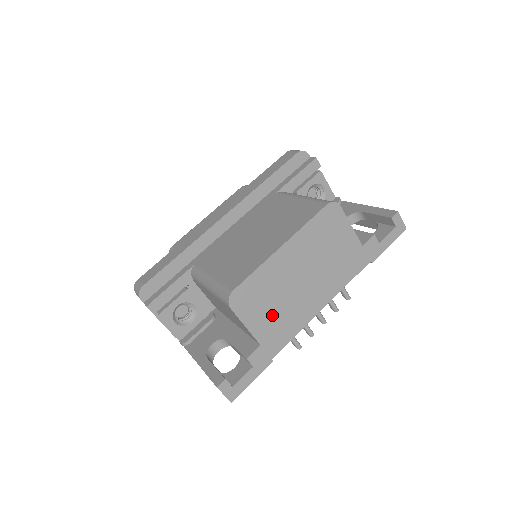
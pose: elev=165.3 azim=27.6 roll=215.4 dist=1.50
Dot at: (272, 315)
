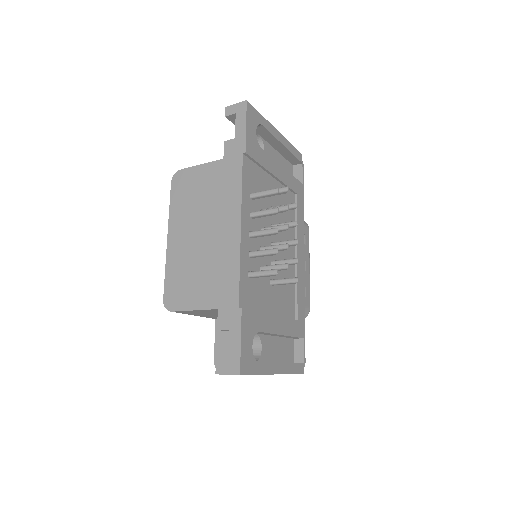
Dot at: (205, 281)
